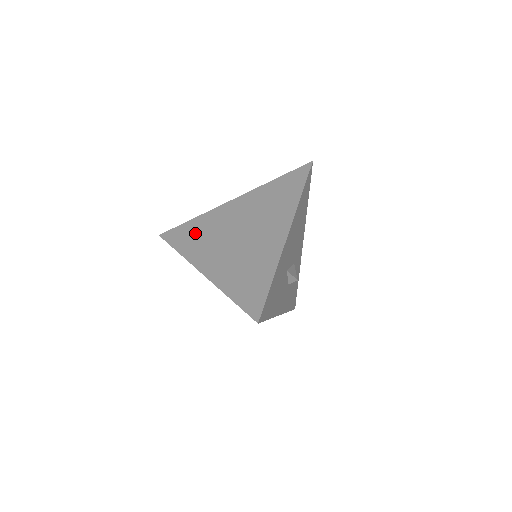
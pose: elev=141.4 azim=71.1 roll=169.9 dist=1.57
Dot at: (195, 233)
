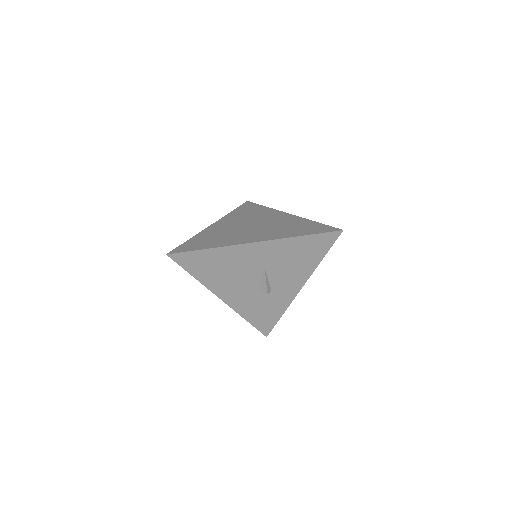
Dot at: (208, 239)
